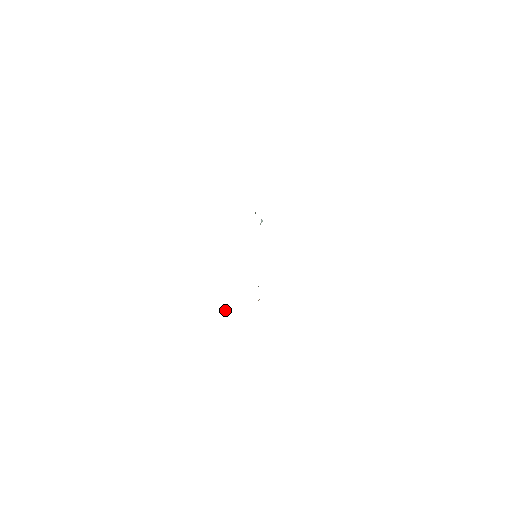
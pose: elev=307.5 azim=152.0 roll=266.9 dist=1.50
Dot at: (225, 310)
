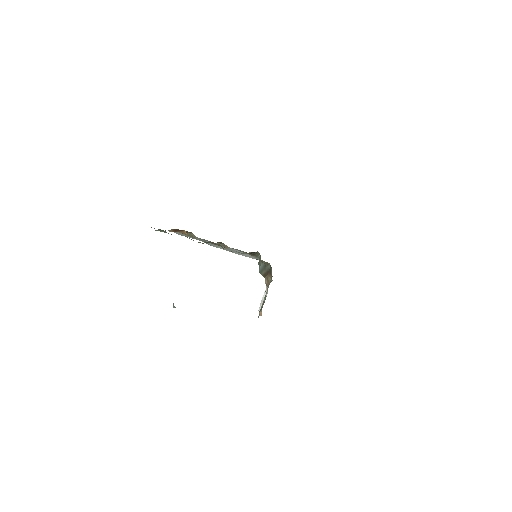
Dot at: (261, 308)
